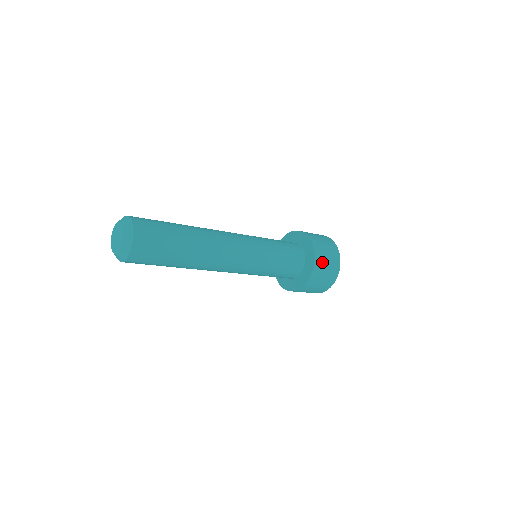
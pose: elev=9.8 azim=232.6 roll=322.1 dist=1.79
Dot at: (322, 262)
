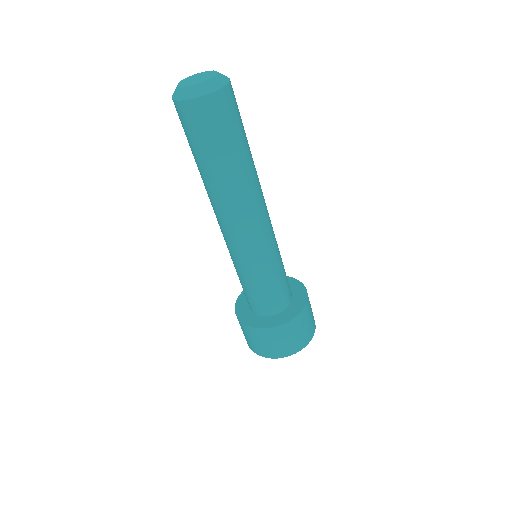
Dot at: (307, 314)
